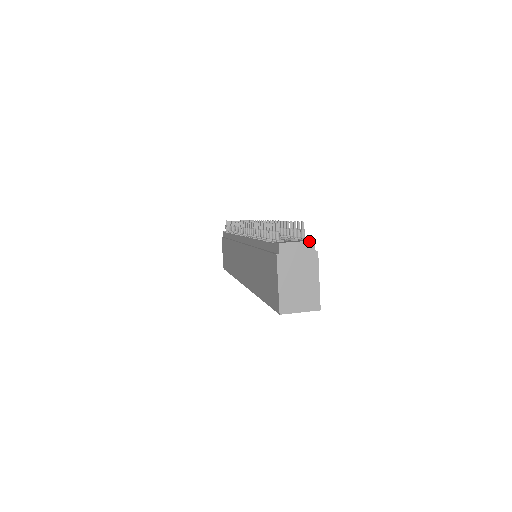
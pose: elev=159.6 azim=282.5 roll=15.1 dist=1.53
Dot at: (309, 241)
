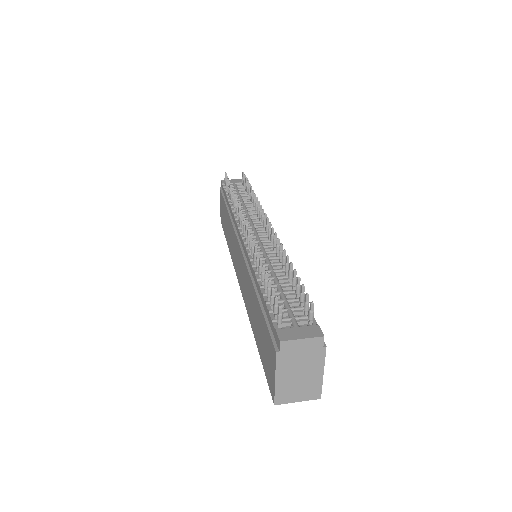
Dot at: (317, 337)
